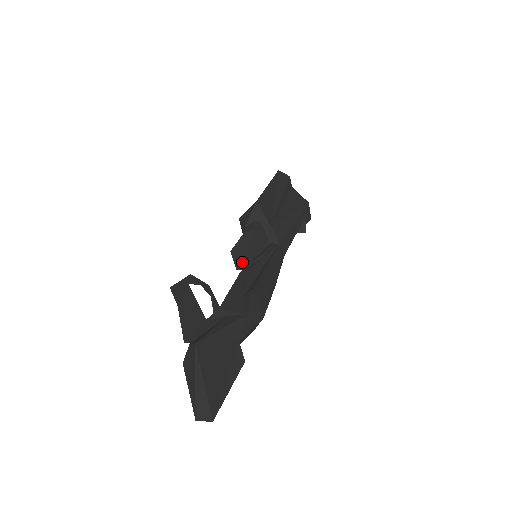
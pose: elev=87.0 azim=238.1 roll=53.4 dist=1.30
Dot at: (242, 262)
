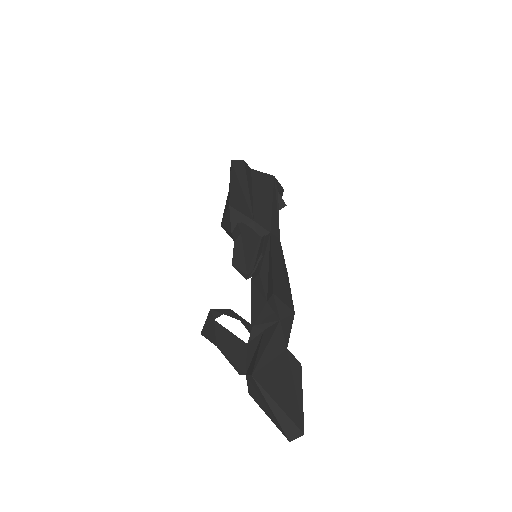
Dot at: (248, 270)
